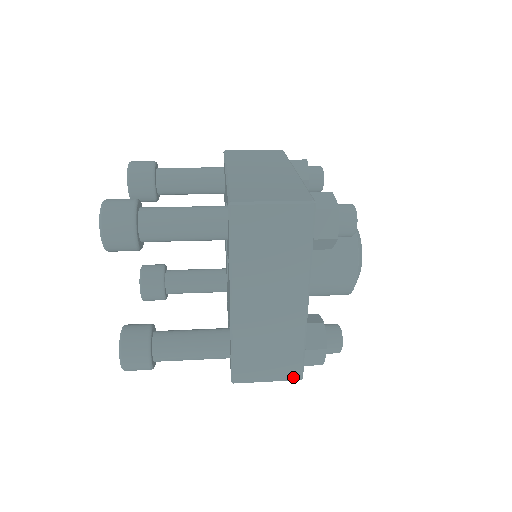
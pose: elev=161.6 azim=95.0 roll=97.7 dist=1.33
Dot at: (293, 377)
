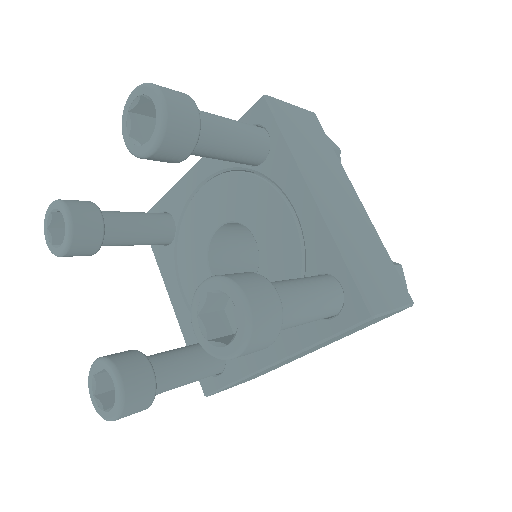
Dot at: (407, 299)
